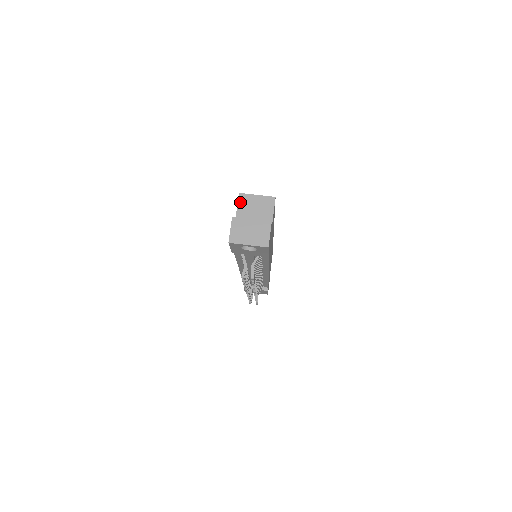
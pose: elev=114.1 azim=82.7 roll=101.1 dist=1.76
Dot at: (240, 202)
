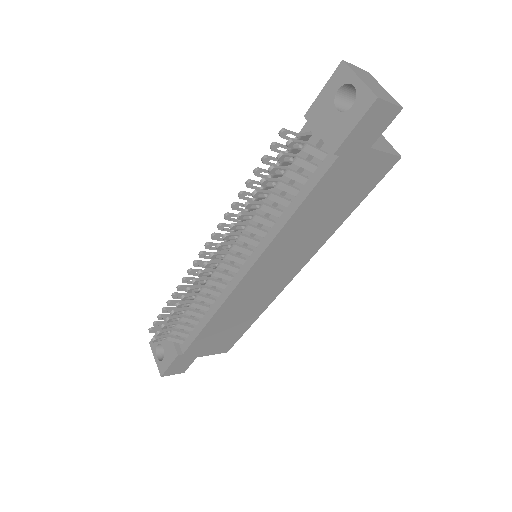
Dot at: occluded
